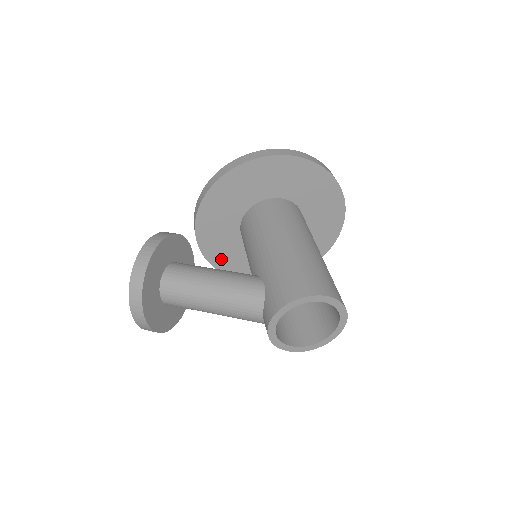
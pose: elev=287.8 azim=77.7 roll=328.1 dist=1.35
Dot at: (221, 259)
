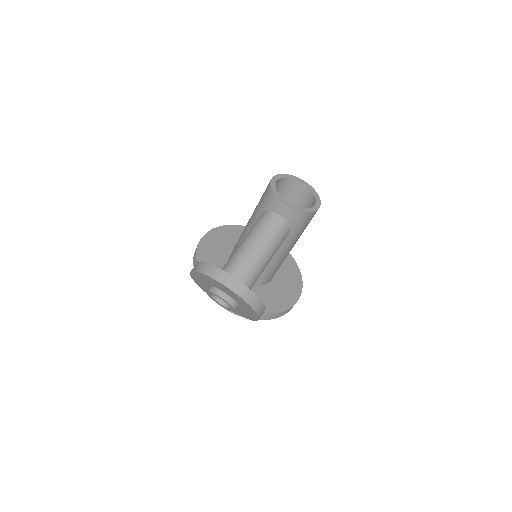
Dot at: occluded
